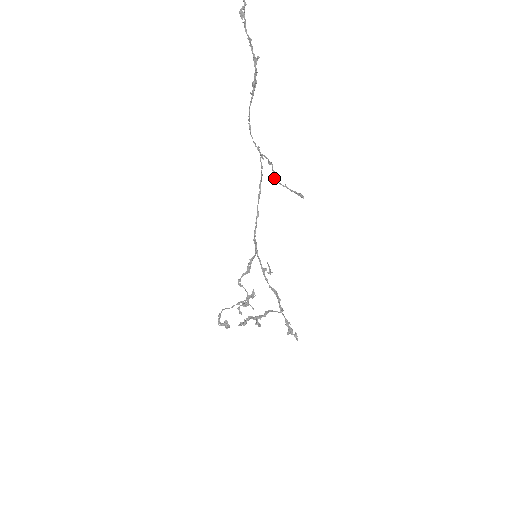
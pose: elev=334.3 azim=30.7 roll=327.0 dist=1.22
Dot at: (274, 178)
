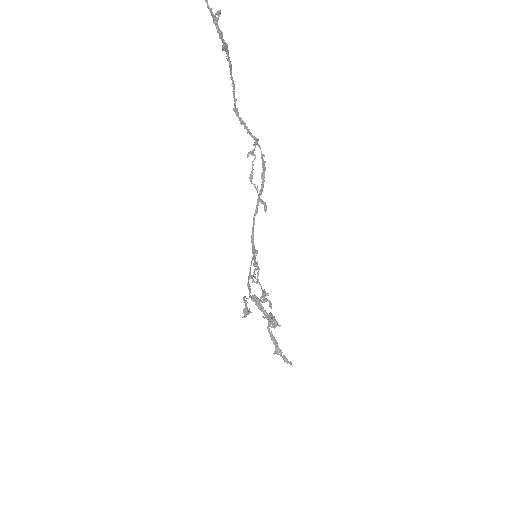
Dot at: (250, 175)
